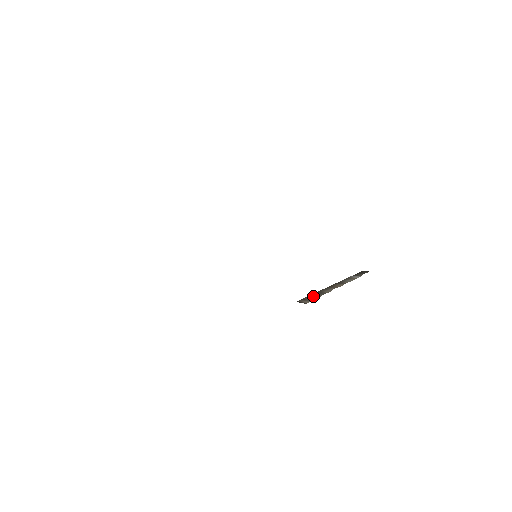
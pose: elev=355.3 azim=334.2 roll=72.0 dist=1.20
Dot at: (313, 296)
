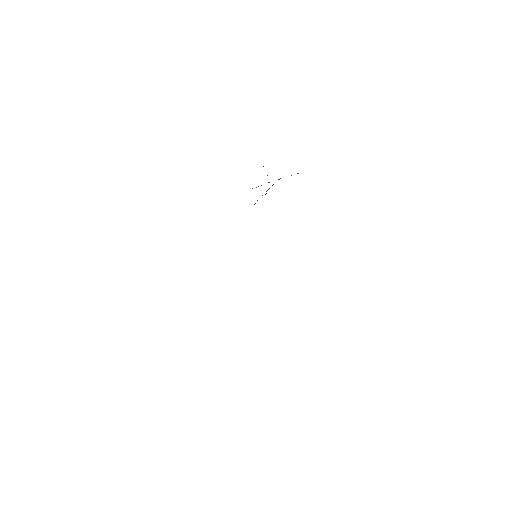
Dot at: occluded
